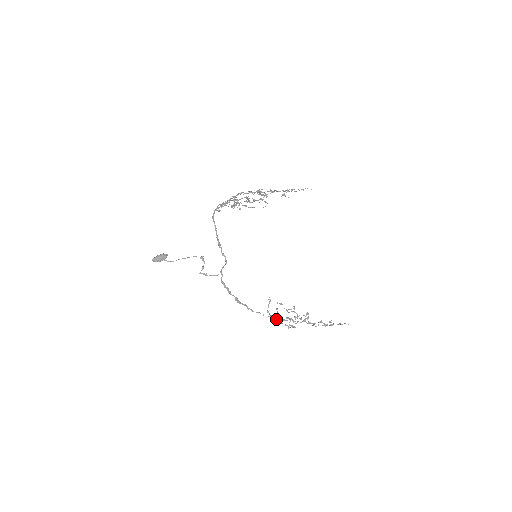
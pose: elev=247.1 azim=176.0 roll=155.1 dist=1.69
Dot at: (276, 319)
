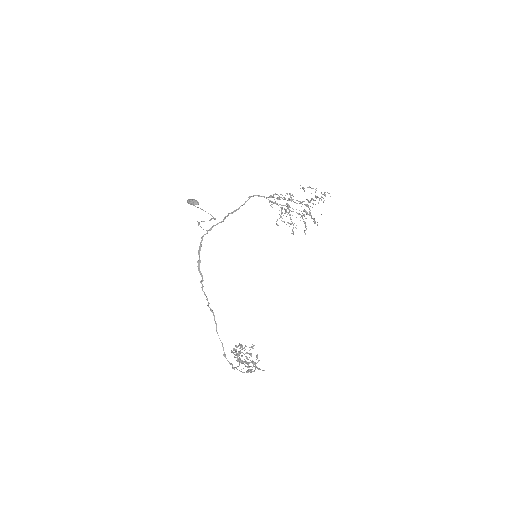
Dot at: occluded
